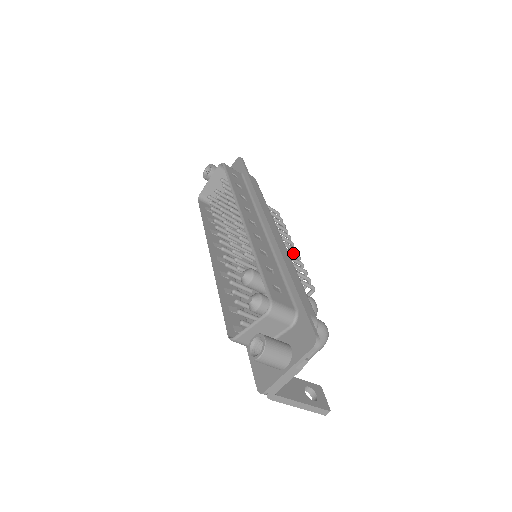
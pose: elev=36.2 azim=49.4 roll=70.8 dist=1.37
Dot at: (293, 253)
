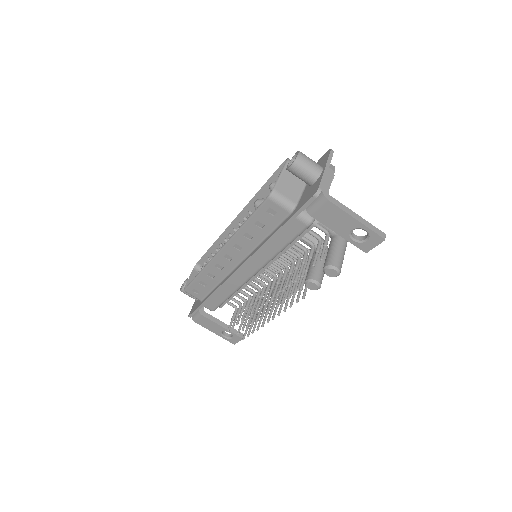
Dot at: occluded
